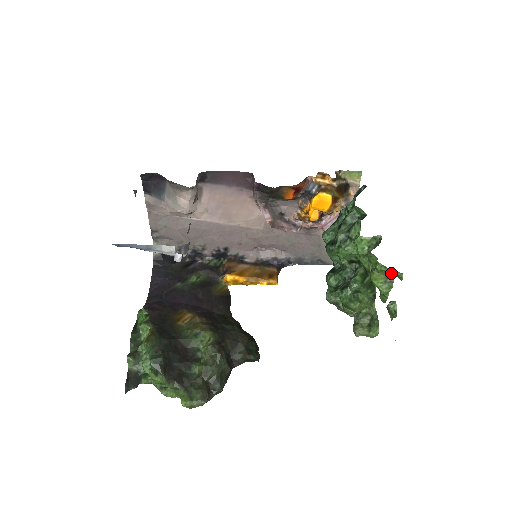
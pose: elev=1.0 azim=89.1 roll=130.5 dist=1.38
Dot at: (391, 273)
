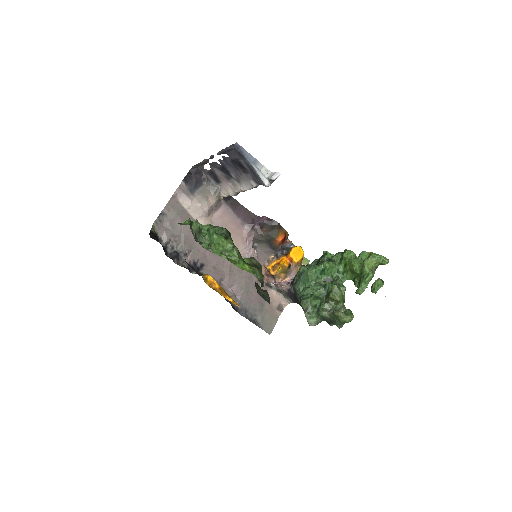
Dot at: (382, 258)
